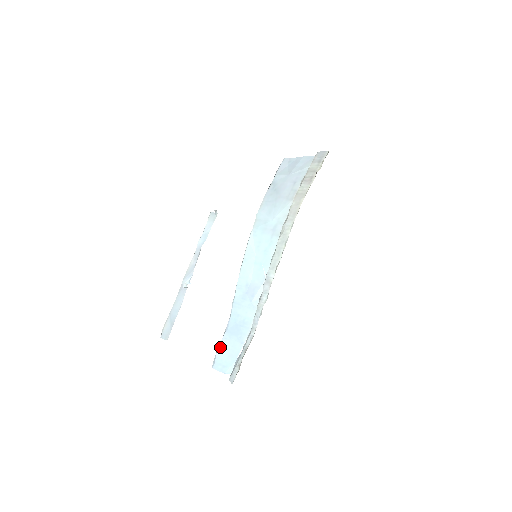
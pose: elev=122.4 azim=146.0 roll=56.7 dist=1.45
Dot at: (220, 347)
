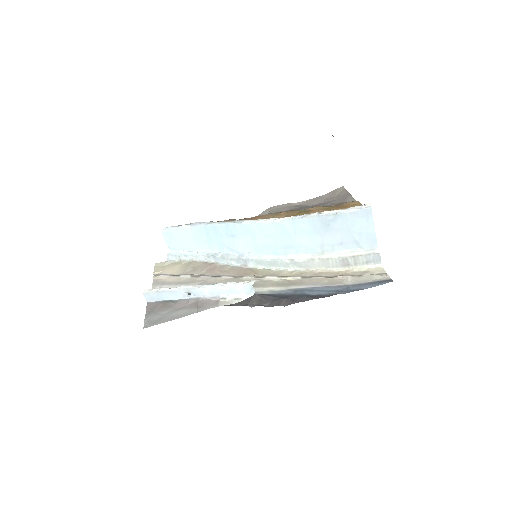
Dot at: (178, 230)
